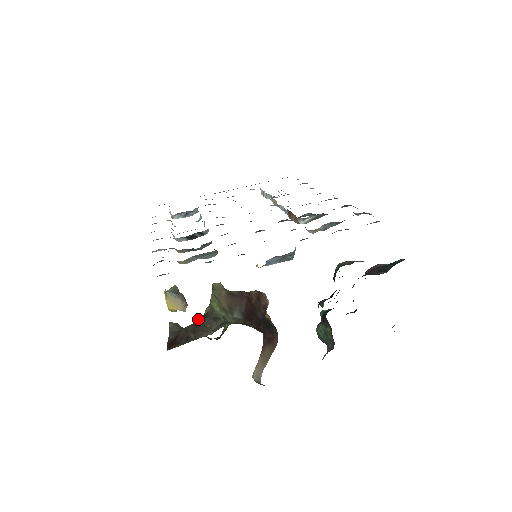
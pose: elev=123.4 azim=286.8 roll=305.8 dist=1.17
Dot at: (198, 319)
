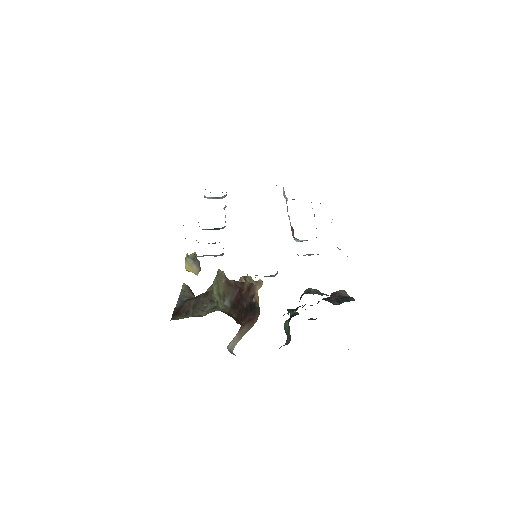
Dot at: (201, 294)
